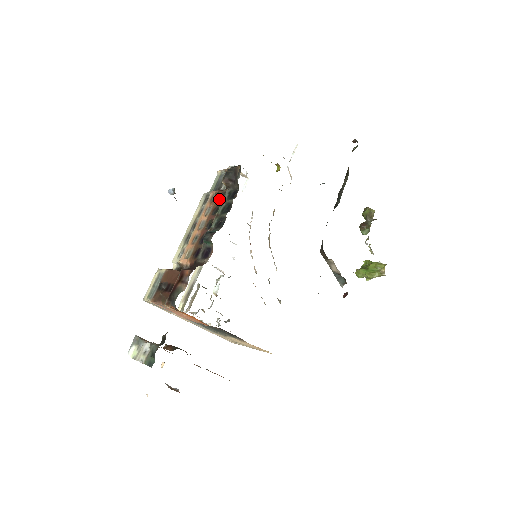
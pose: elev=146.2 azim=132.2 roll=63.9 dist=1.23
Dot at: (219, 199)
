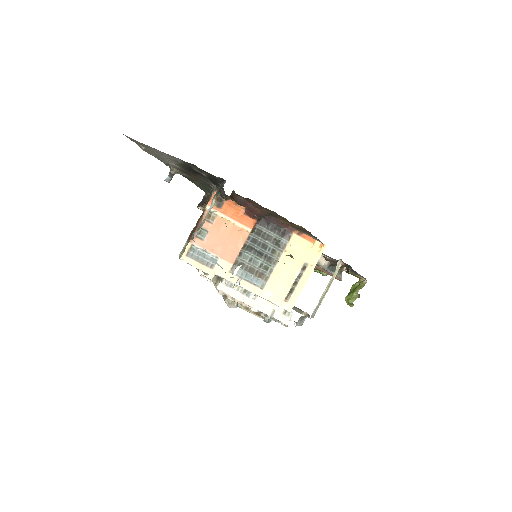
Dot at: occluded
